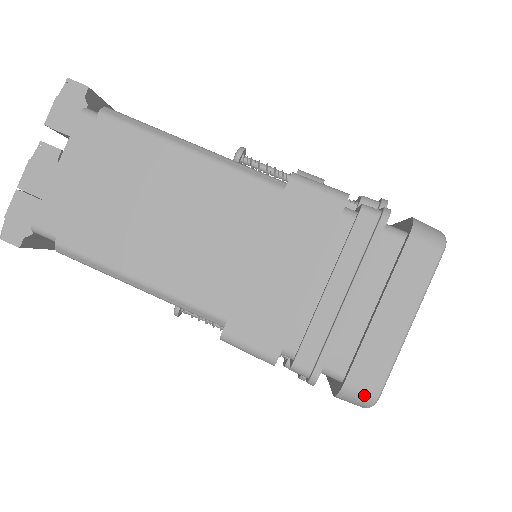
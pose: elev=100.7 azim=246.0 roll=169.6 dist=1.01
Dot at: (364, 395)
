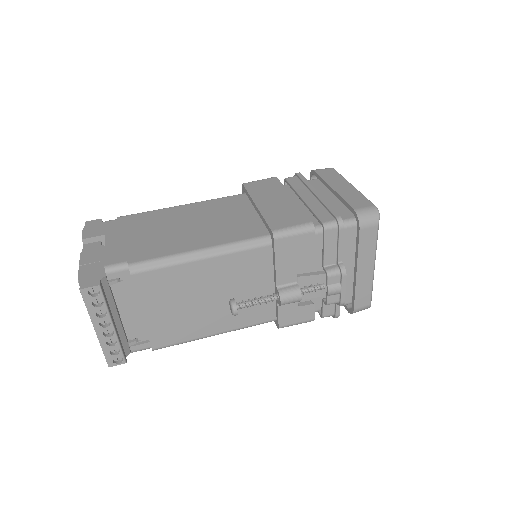
Dot at: (369, 209)
